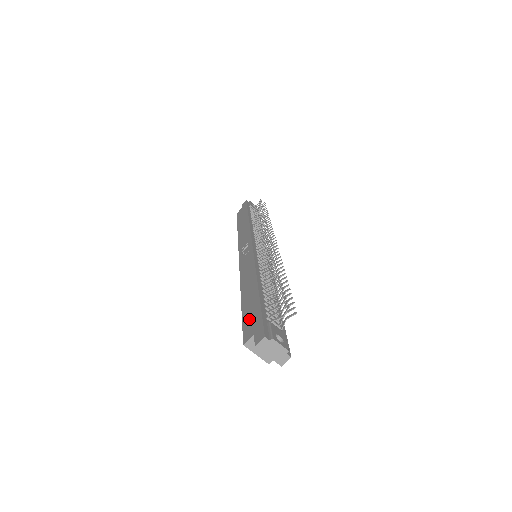
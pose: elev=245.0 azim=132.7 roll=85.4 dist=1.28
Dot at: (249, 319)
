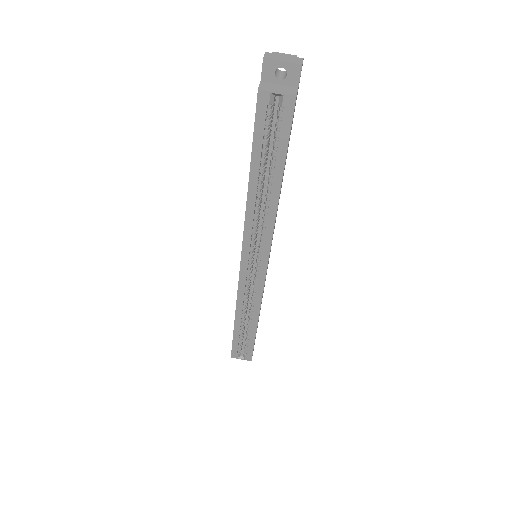
Dot at: occluded
